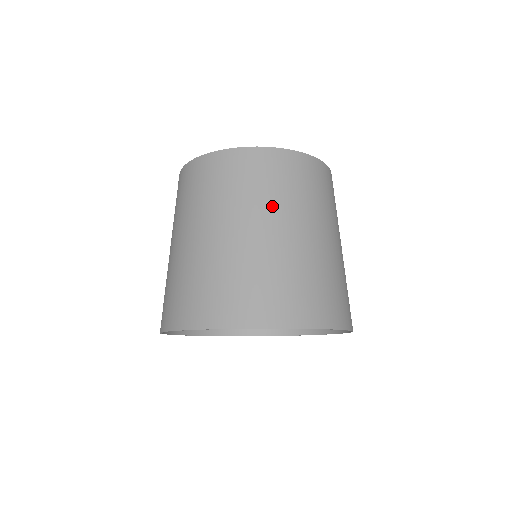
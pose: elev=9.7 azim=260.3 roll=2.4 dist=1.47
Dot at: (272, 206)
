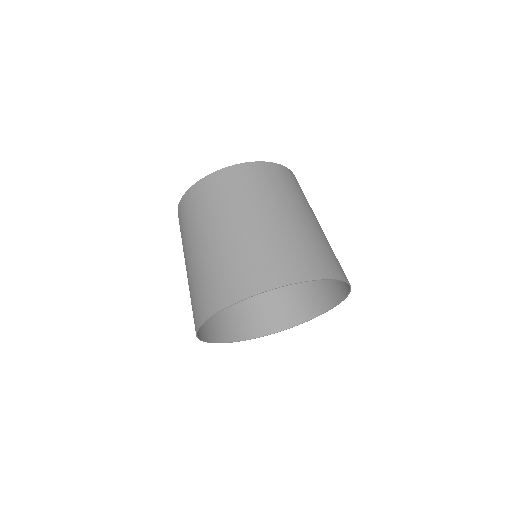
Dot at: (218, 215)
